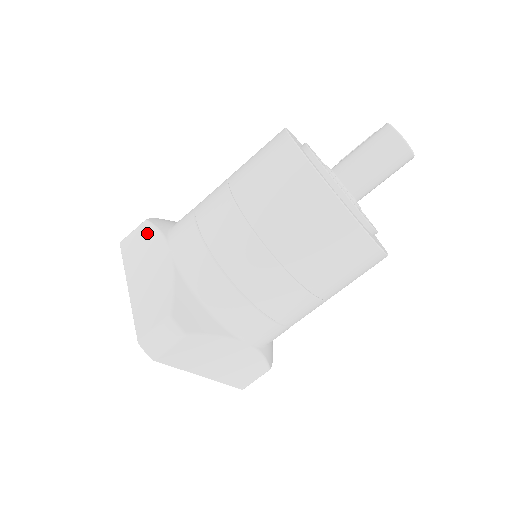
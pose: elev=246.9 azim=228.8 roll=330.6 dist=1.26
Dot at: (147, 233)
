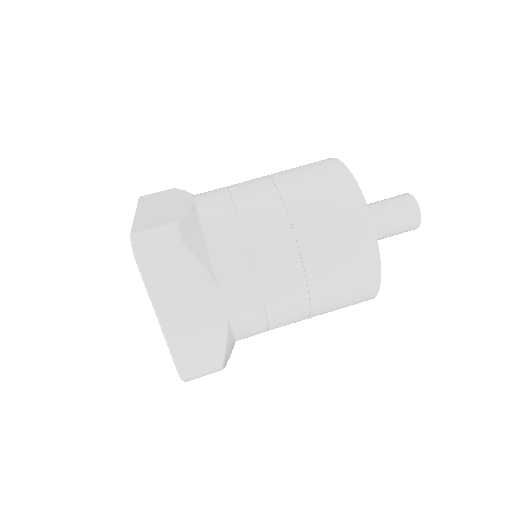
Dot at: (173, 192)
